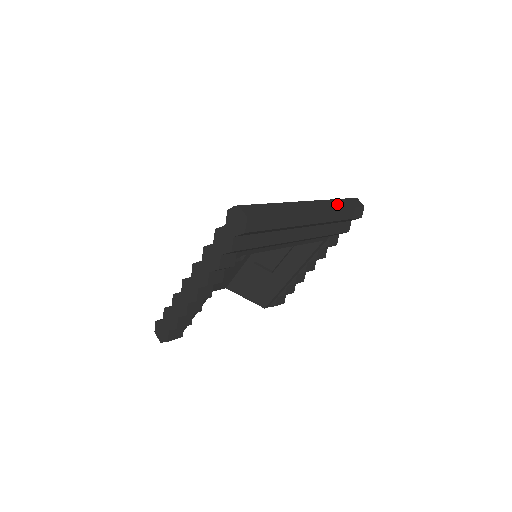
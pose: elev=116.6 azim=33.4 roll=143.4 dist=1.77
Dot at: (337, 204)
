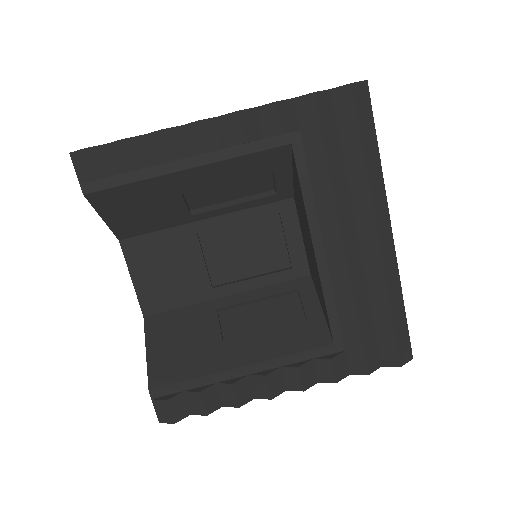
Dot at: occluded
